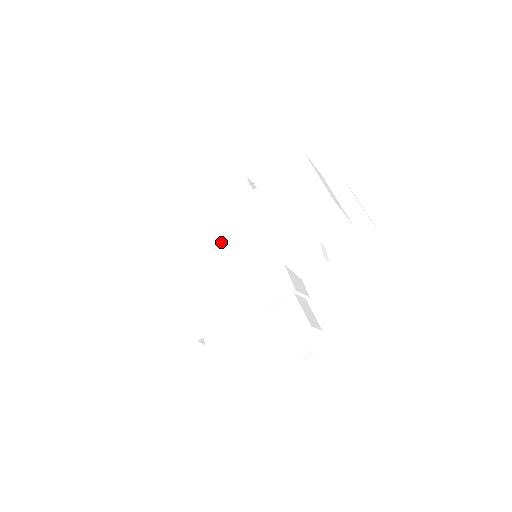
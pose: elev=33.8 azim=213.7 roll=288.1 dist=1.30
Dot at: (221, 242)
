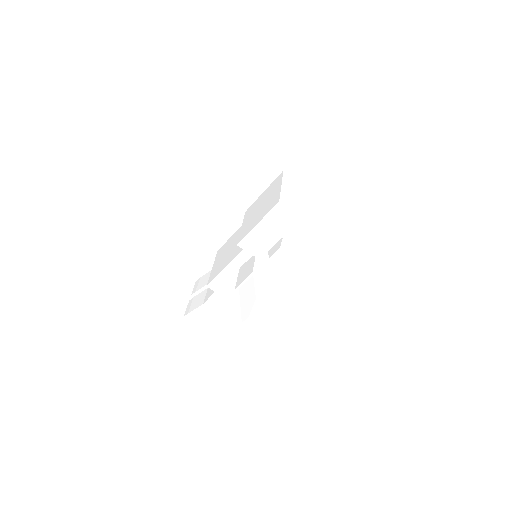
Dot at: (230, 245)
